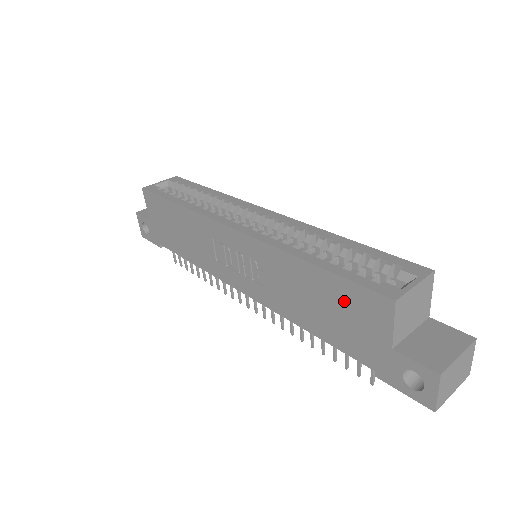
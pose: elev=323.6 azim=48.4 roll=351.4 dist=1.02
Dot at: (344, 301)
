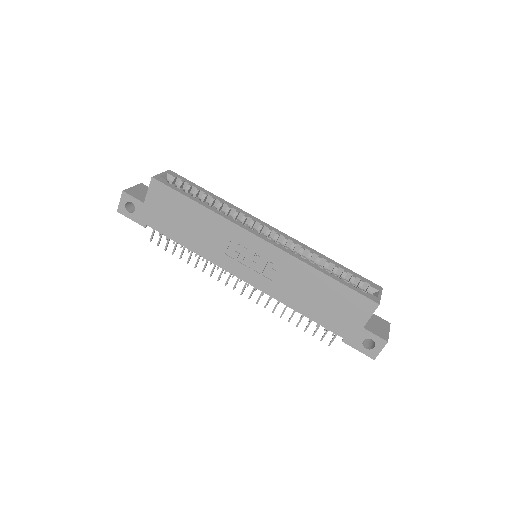
Dot at: (342, 300)
